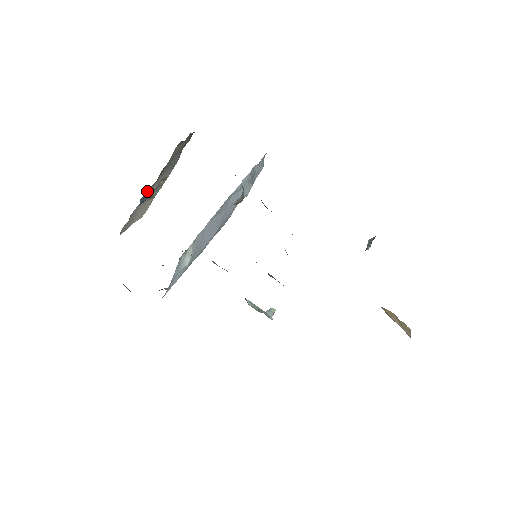
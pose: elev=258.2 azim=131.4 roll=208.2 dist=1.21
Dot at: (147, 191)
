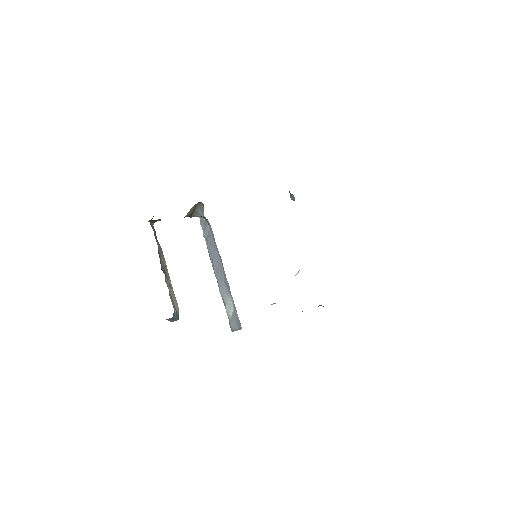
Dot at: (159, 256)
